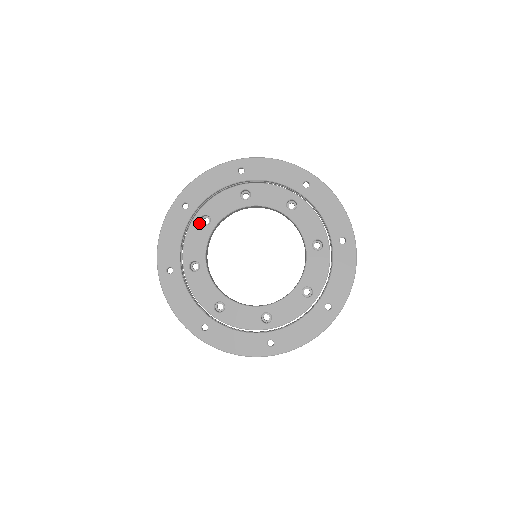
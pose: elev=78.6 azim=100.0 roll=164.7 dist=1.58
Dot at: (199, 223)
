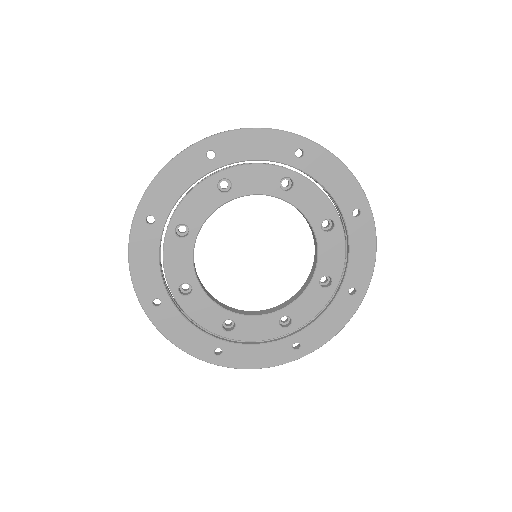
Dot at: (185, 298)
